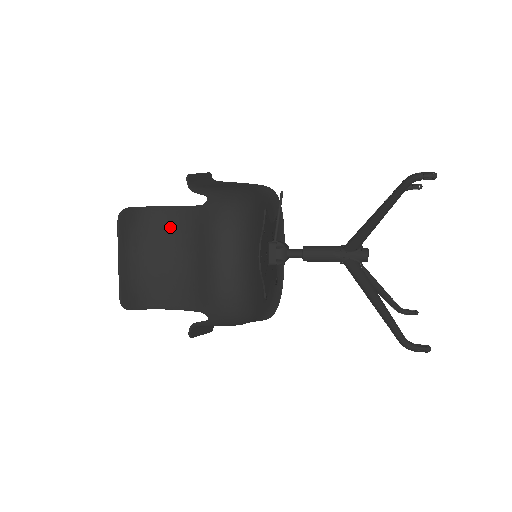
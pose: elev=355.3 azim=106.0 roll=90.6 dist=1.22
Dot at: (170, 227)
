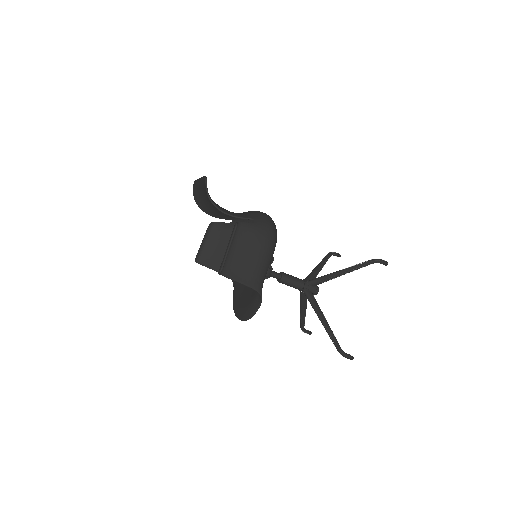
Dot at: (214, 210)
